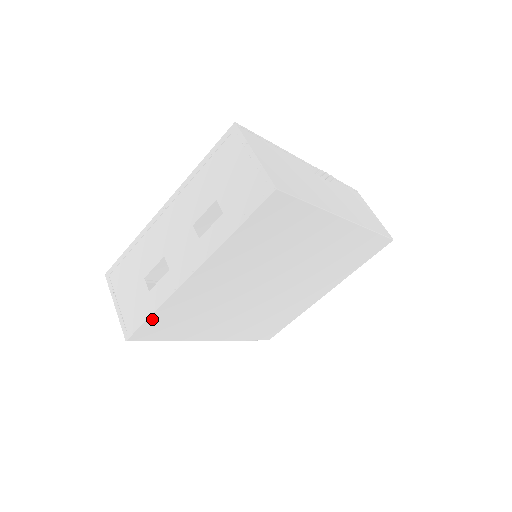
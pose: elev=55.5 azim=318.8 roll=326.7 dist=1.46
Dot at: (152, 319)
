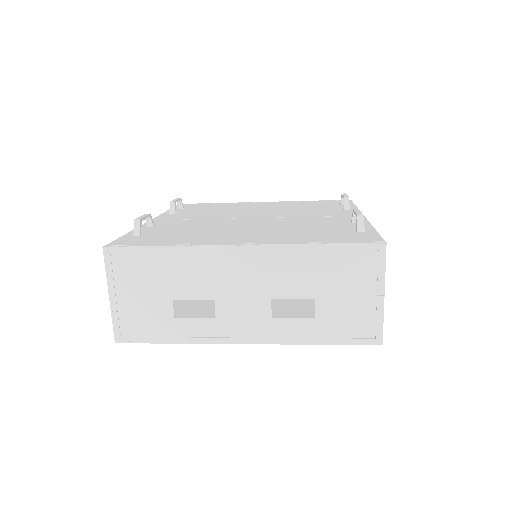
Dot at: (162, 340)
